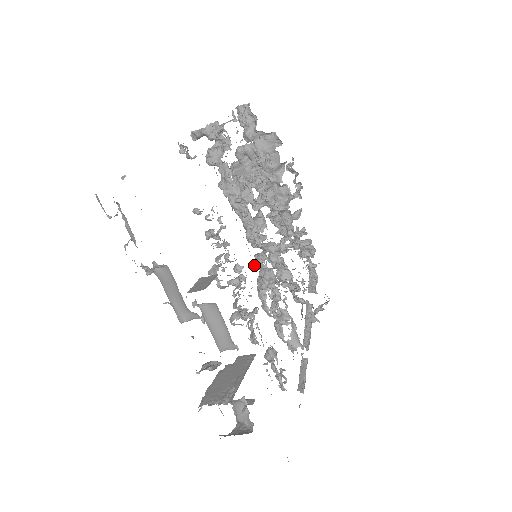
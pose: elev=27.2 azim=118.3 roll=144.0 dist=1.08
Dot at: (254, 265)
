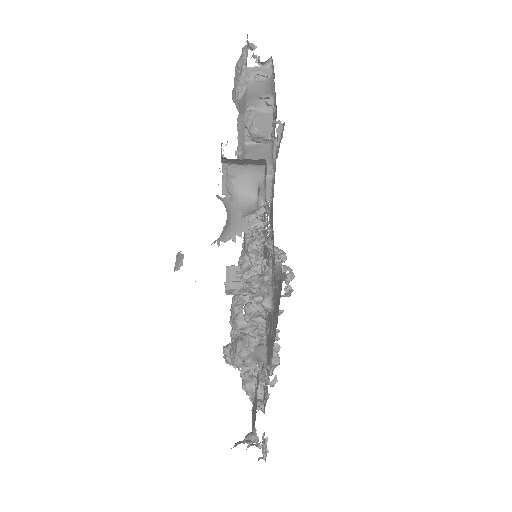
Dot at: (245, 270)
